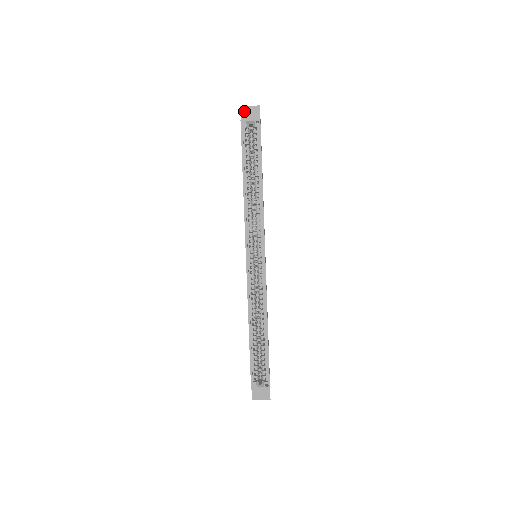
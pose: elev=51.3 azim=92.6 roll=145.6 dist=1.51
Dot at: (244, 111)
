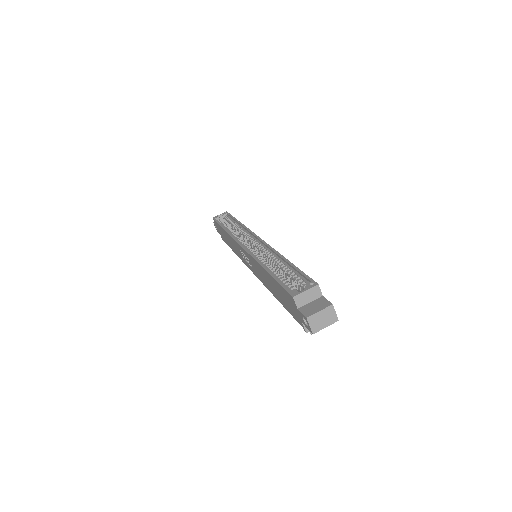
Dot at: occluded
